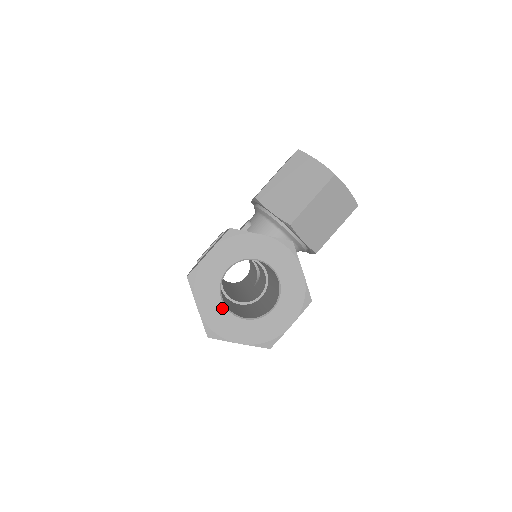
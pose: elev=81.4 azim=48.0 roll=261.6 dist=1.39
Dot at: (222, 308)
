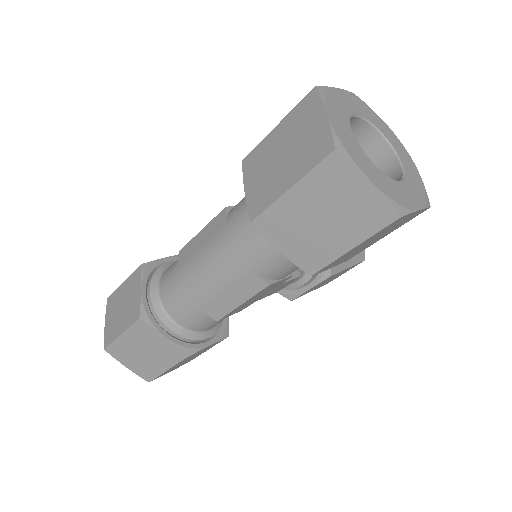
Dot at: (352, 137)
